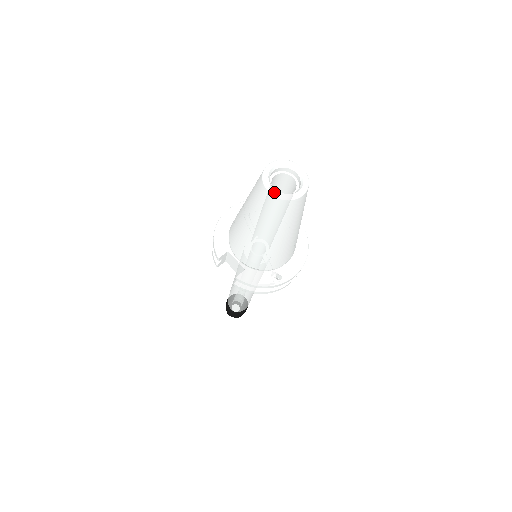
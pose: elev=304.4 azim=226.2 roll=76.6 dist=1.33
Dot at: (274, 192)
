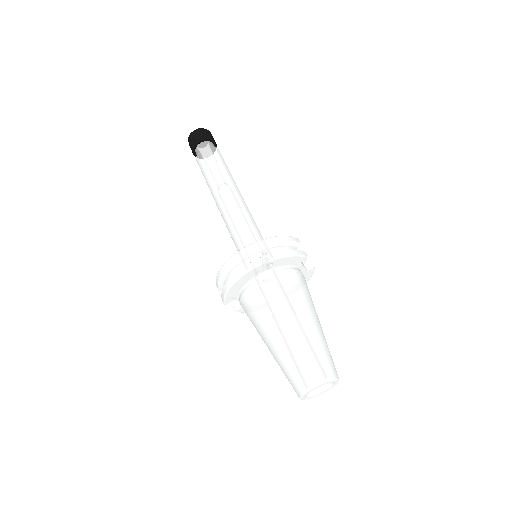
Dot at: occluded
